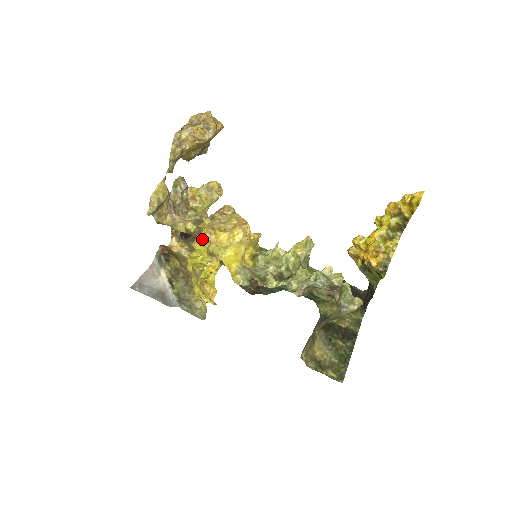
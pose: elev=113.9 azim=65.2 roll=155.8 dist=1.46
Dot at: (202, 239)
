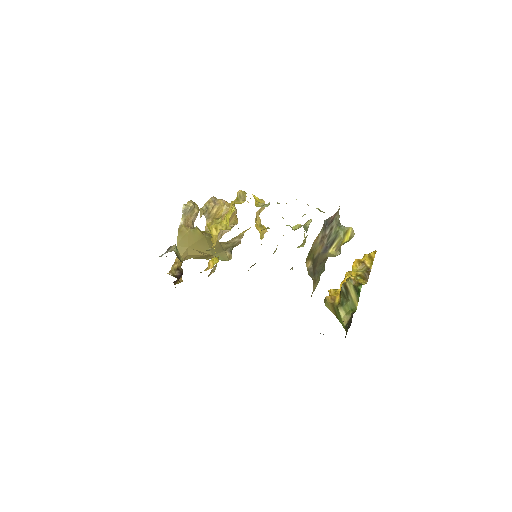
Dot at: occluded
